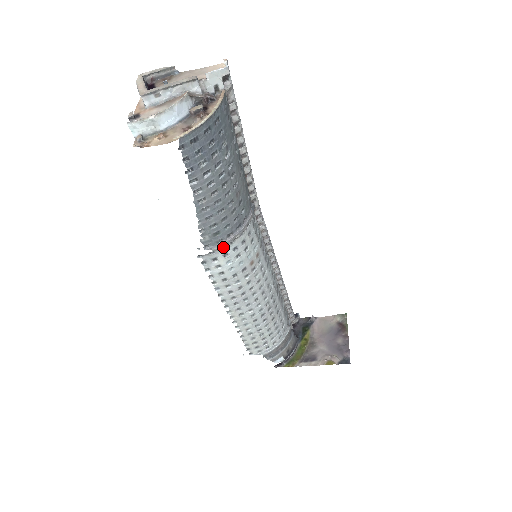
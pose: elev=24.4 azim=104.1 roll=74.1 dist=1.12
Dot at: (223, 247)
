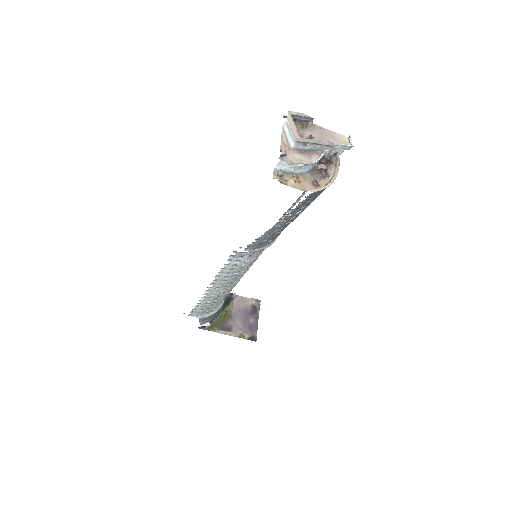
Dot at: occluded
